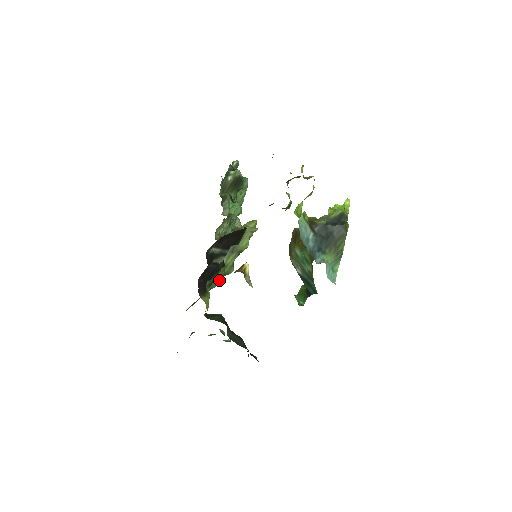
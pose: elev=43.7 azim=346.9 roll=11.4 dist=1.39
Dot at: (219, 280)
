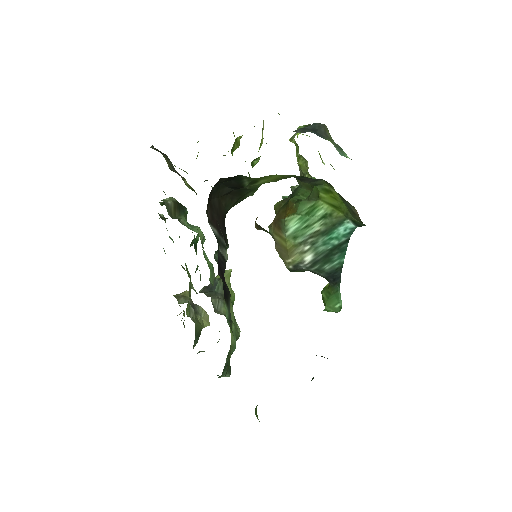
Dot at: (234, 334)
